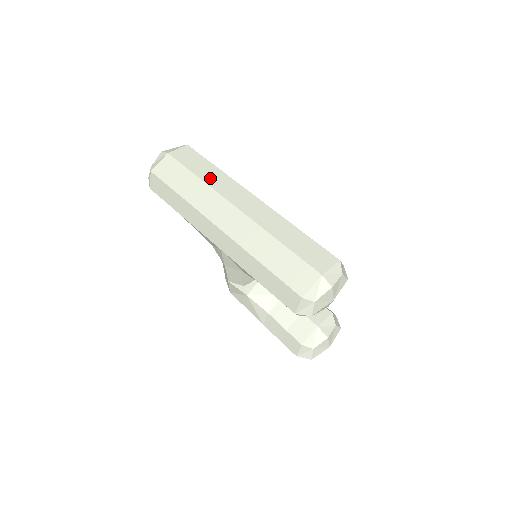
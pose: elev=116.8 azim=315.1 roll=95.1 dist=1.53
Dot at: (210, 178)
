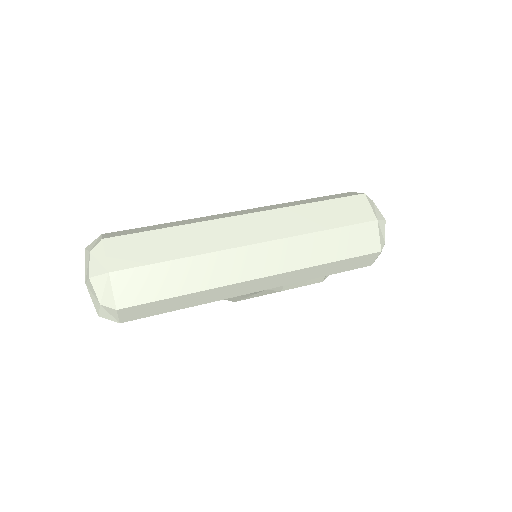
Dot at: (189, 246)
